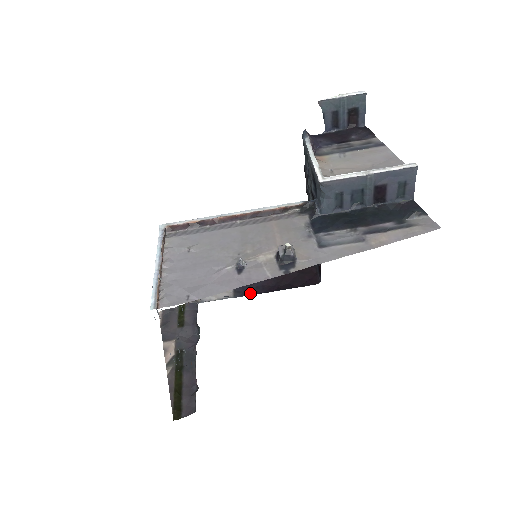
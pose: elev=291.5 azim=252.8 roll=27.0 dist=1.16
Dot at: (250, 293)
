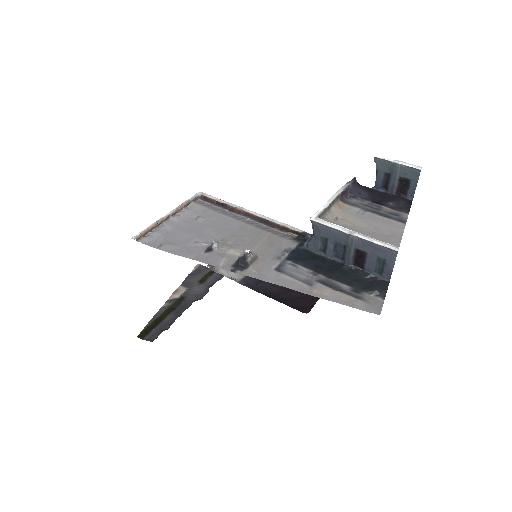
Dot at: (252, 287)
